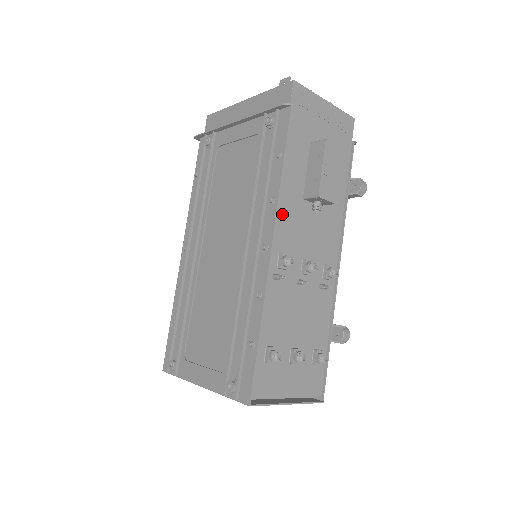
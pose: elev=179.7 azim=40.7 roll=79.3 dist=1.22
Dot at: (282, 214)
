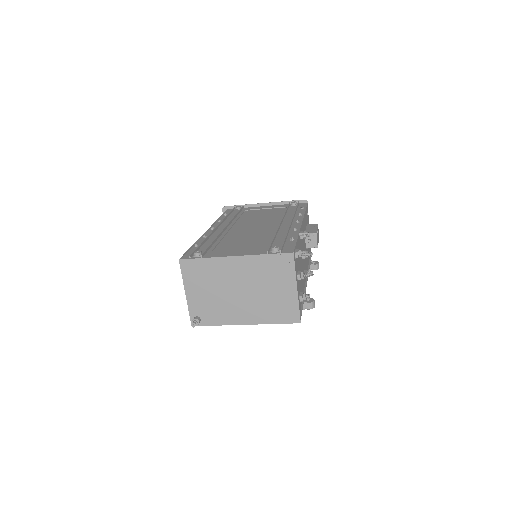
Dot at: (302, 223)
